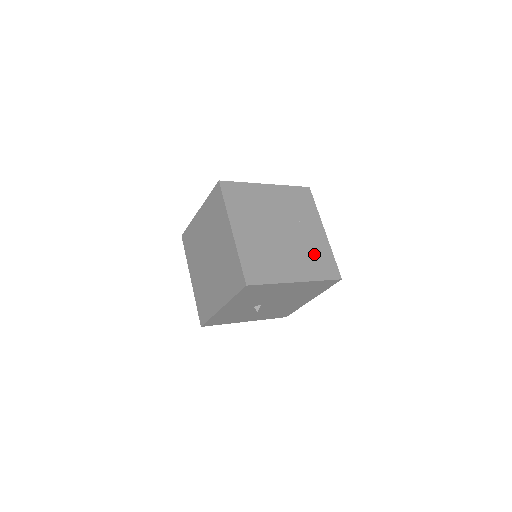
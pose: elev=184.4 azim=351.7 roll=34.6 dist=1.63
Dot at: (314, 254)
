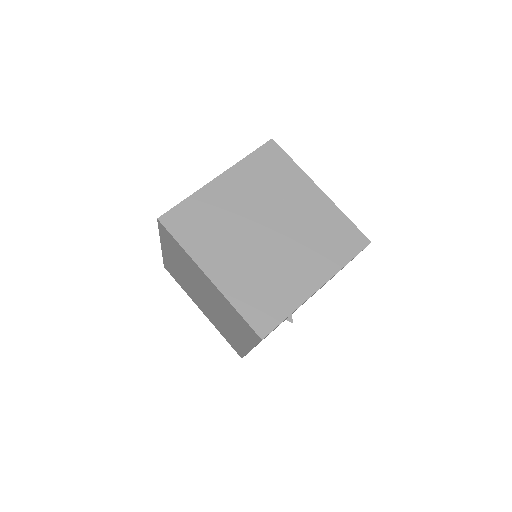
Dot at: (322, 233)
